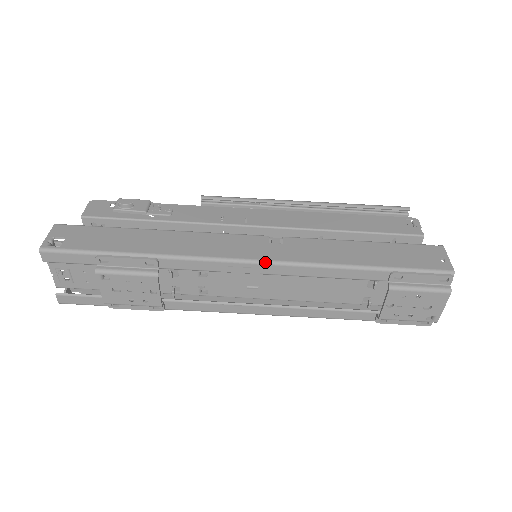
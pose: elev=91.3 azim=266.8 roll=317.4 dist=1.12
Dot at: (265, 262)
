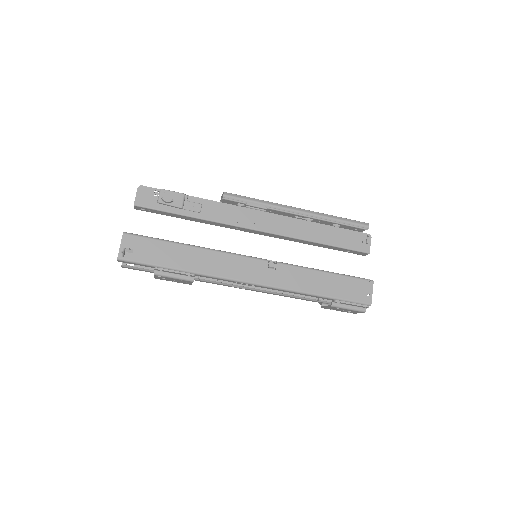
Dot at: (262, 285)
